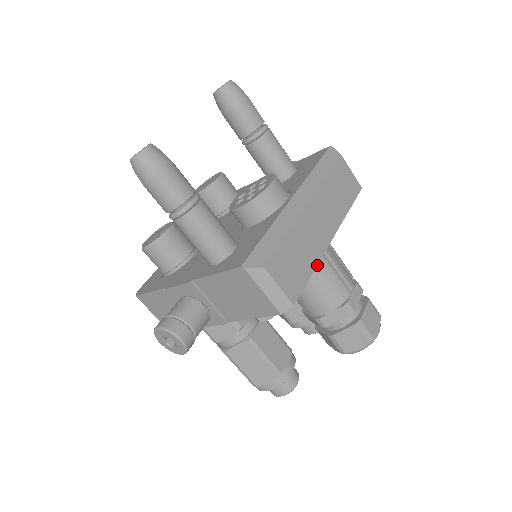
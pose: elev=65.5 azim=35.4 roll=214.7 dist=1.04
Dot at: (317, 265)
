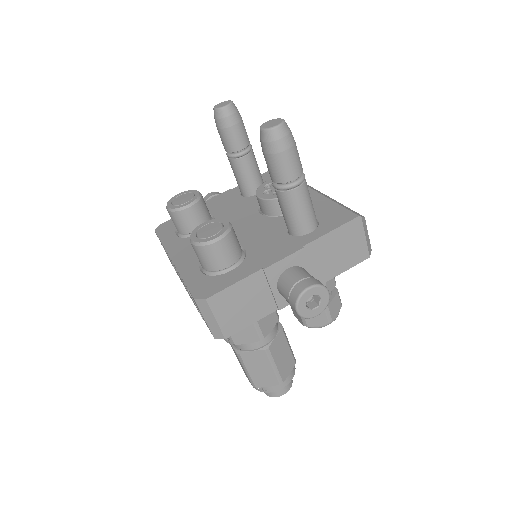
Dot at: occluded
